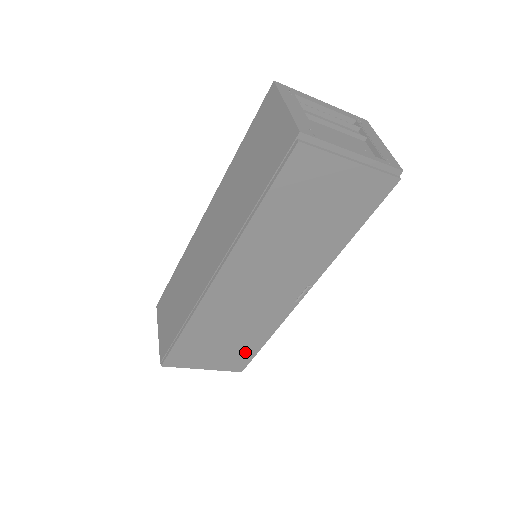
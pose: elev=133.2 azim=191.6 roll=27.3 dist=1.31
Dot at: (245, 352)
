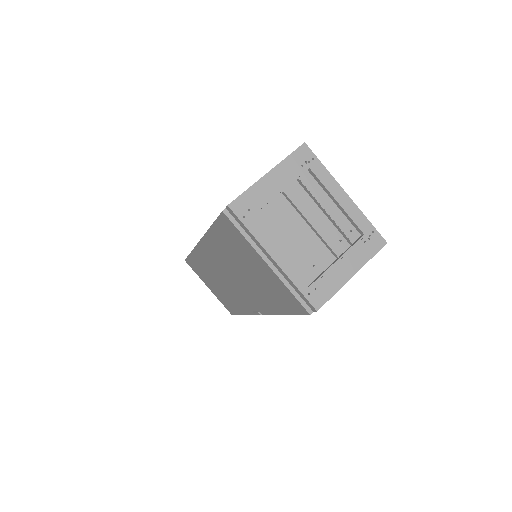
Dot at: (230, 306)
